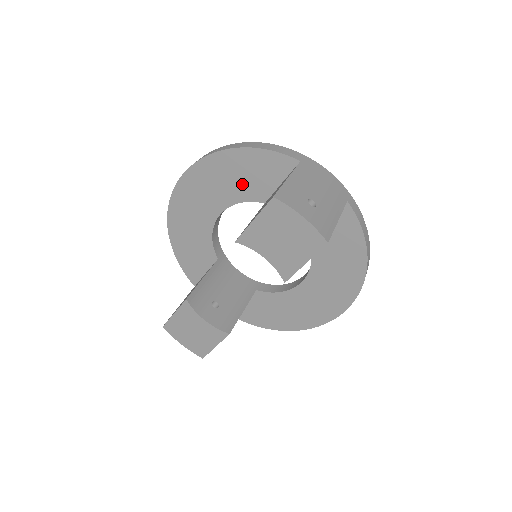
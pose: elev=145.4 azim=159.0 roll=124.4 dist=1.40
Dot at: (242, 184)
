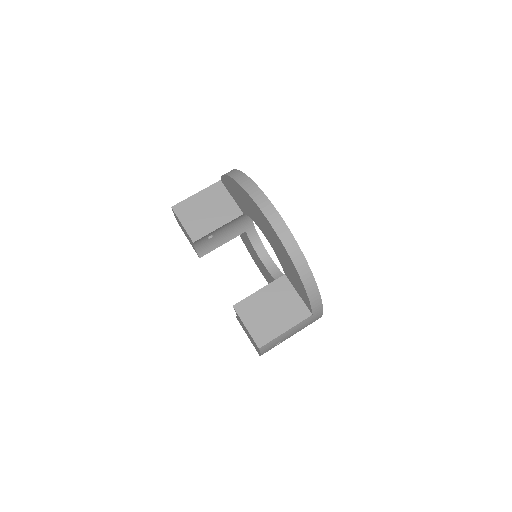
Dot at: (286, 267)
